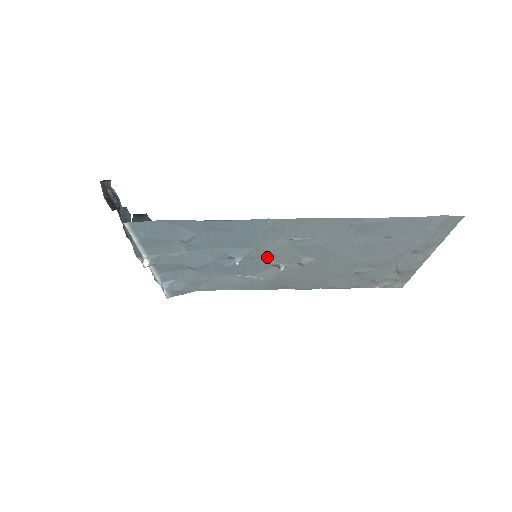
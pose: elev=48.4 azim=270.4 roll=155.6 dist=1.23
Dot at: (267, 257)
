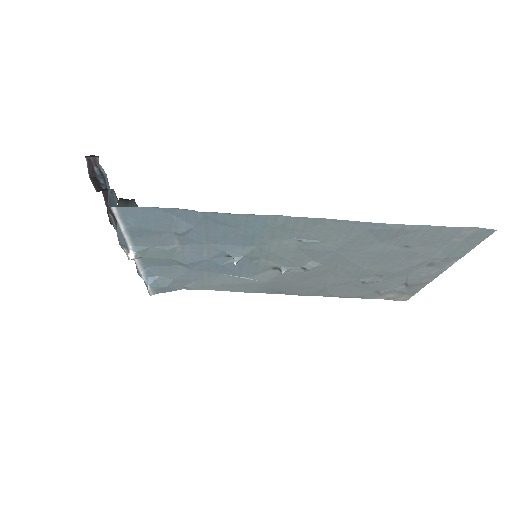
Dot at: (269, 258)
